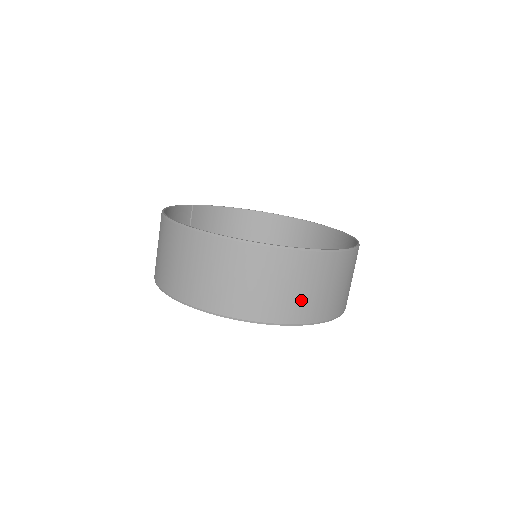
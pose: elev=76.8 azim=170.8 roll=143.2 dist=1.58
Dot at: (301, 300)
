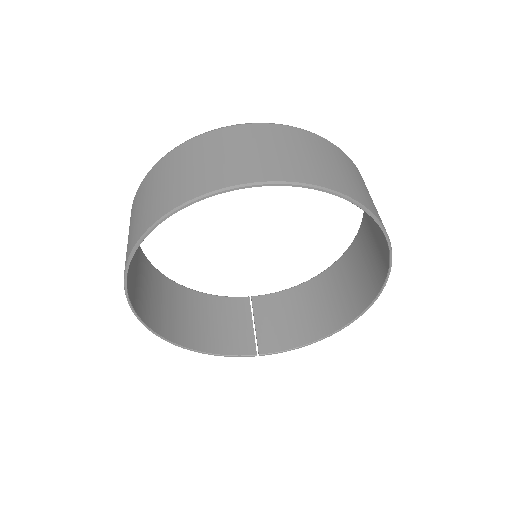
Dot at: (183, 182)
